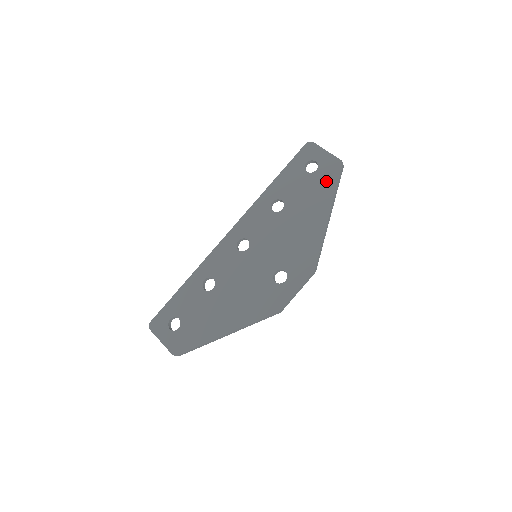
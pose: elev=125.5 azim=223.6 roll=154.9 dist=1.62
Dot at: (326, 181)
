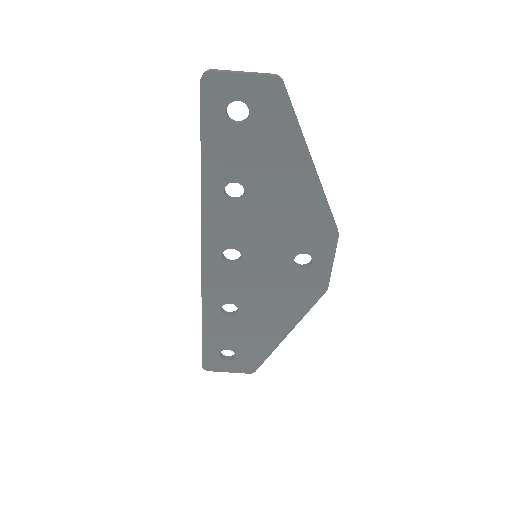
Dot at: (276, 122)
